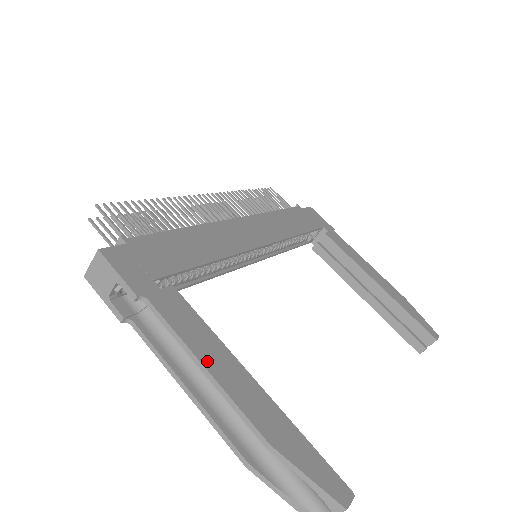
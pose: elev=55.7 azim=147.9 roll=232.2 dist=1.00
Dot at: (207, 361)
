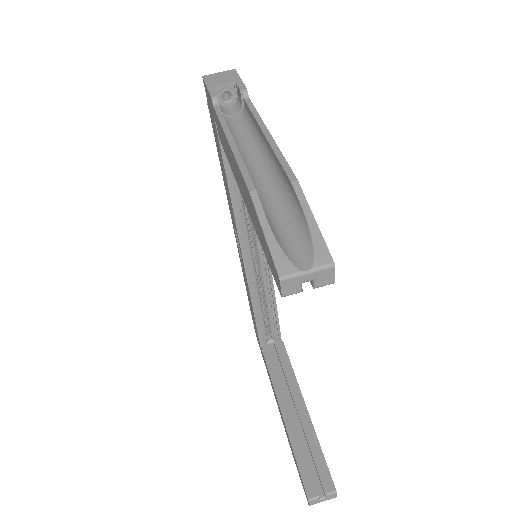
Dot at: occluded
